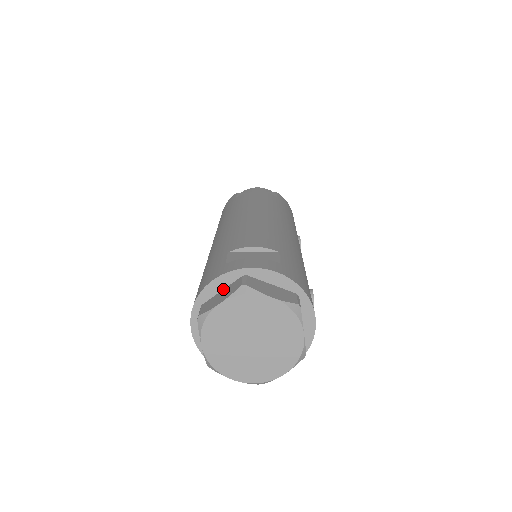
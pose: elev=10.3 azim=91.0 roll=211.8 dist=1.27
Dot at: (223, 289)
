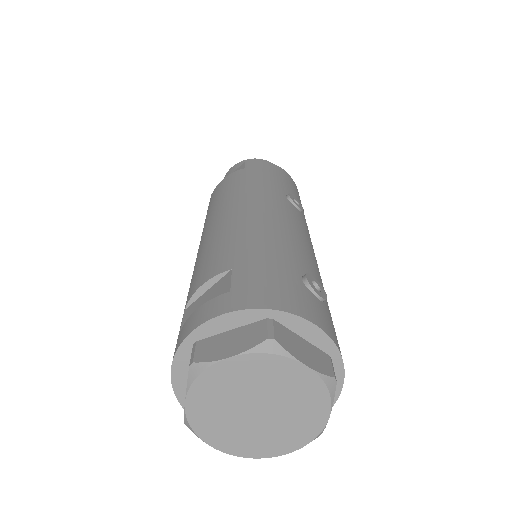
Dot at: occluded
